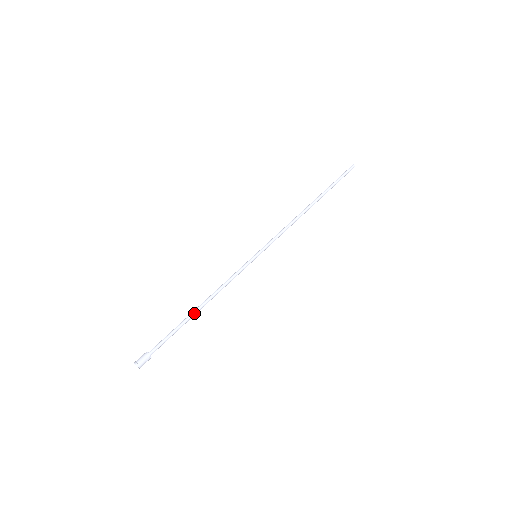
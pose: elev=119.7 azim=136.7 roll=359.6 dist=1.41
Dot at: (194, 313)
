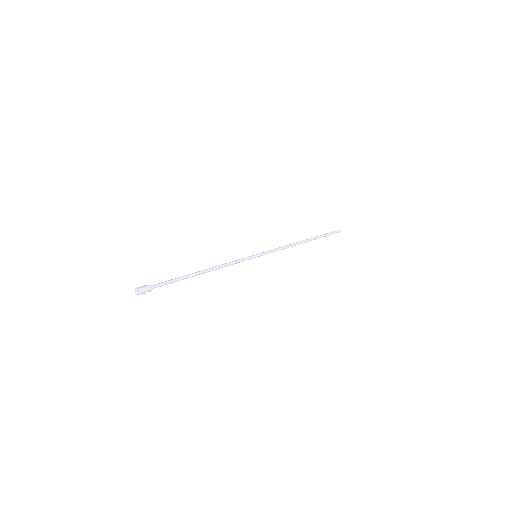
Dot at: (196, 272)
